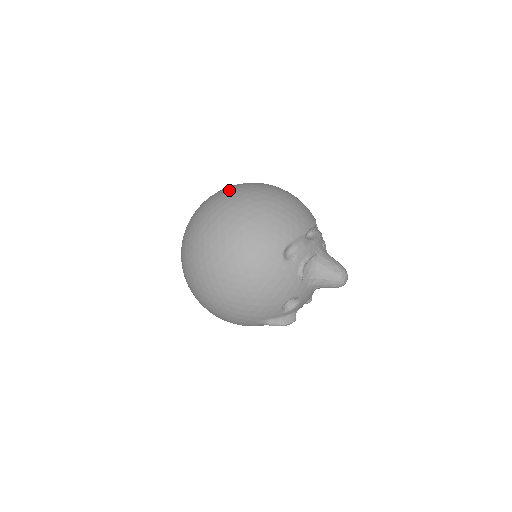
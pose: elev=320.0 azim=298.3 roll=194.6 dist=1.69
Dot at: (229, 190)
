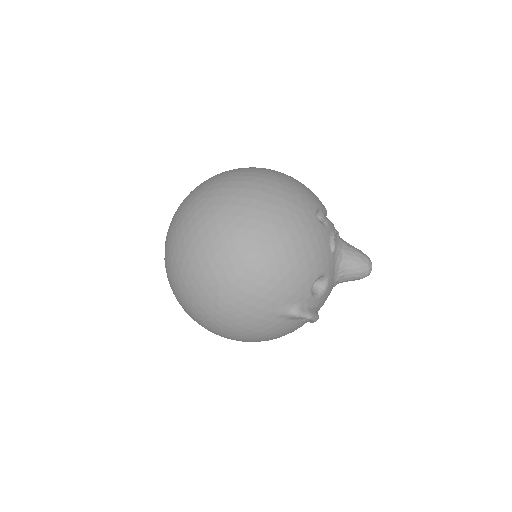
Dot at: occluded
